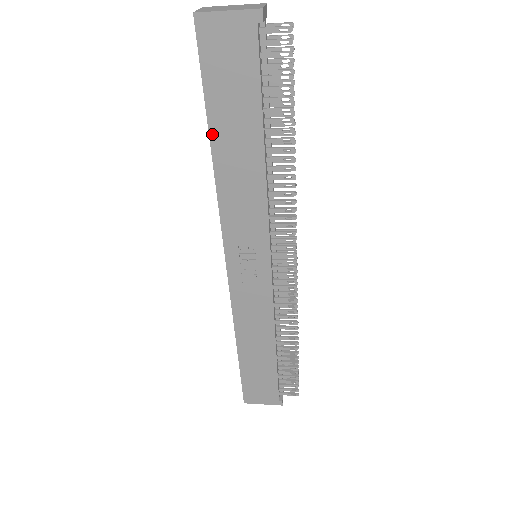
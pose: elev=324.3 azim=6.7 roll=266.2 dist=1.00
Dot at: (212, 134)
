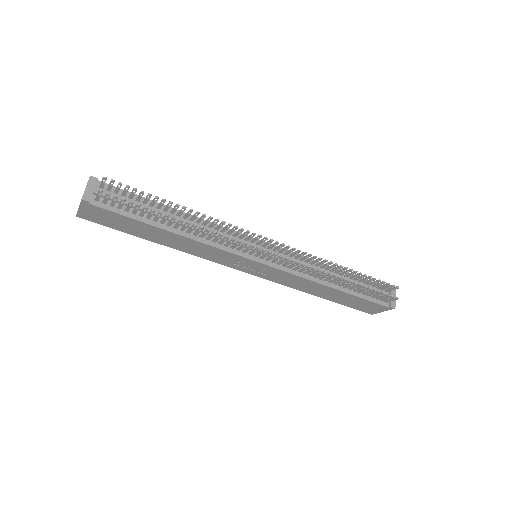
Dot at: (150, 240)
